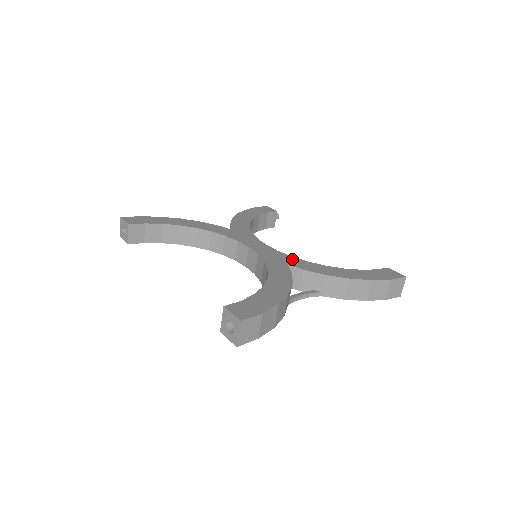
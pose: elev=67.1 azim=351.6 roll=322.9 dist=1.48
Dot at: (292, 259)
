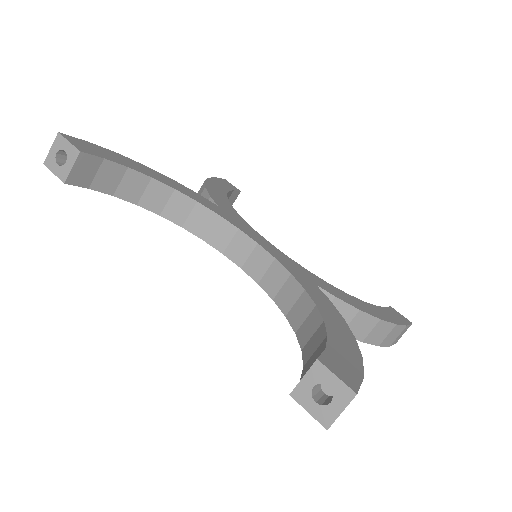
Dot at: (312, 275)
